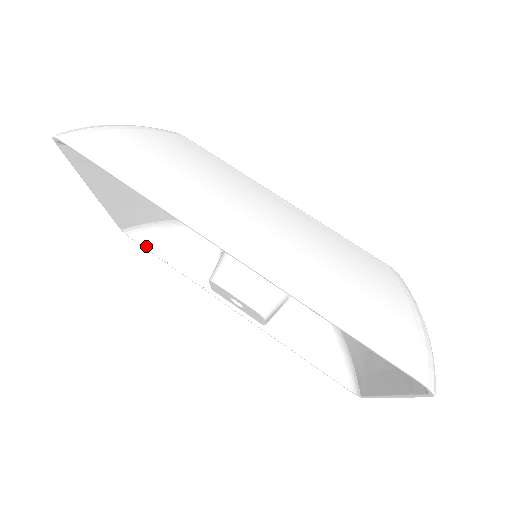
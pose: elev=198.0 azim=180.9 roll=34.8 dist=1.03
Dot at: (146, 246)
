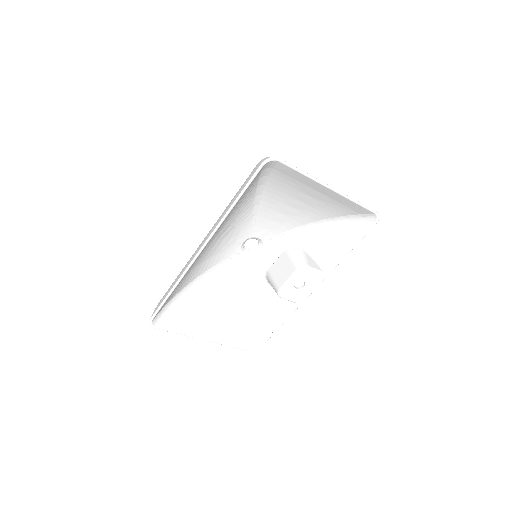
Dot at: (265, 339)
